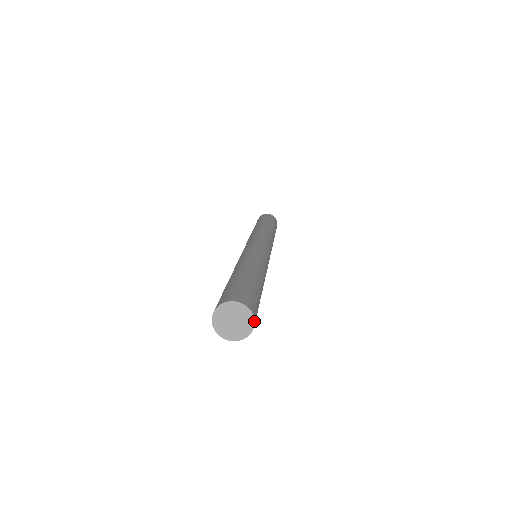
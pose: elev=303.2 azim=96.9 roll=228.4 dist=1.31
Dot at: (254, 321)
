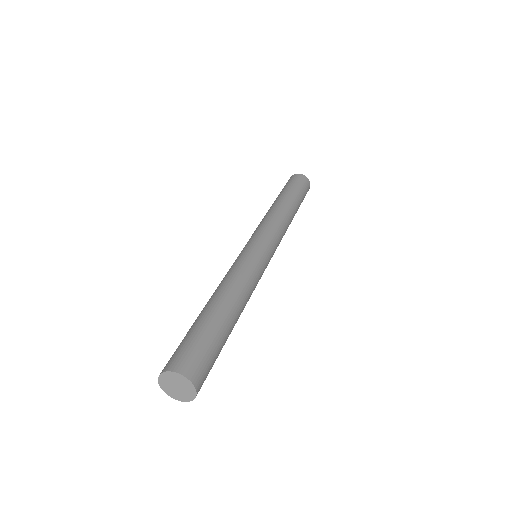
Dot at: (196, 393)
